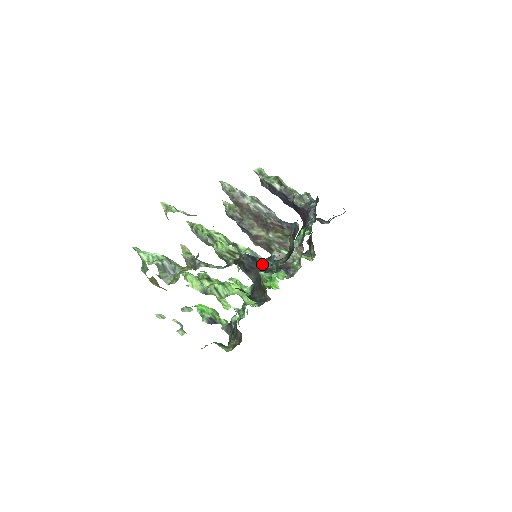
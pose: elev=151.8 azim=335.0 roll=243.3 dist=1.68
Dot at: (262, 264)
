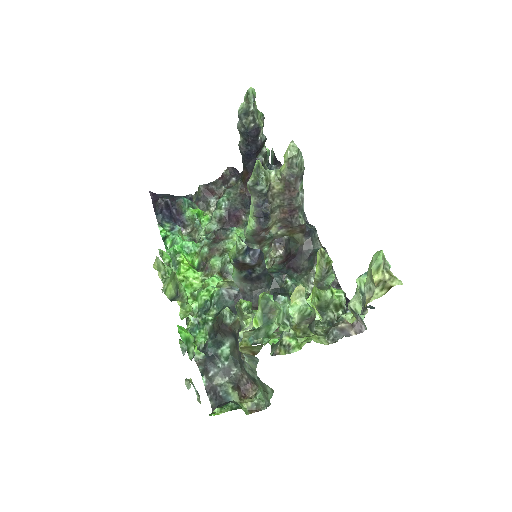
Dot at: occluded
